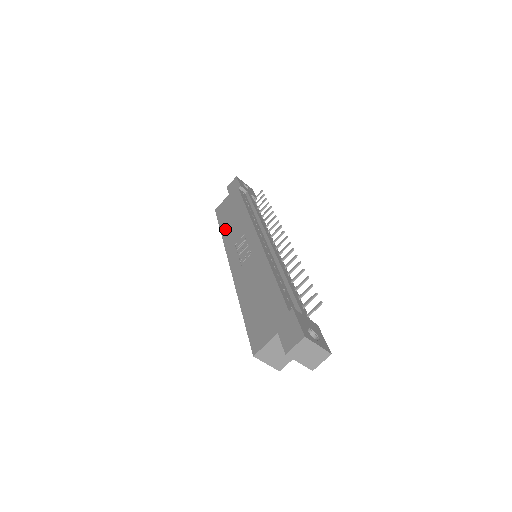
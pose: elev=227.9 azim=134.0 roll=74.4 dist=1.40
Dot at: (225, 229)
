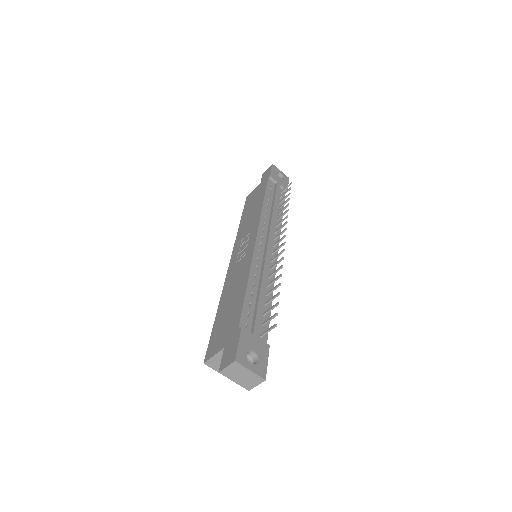
Dot at: (243, 221)
